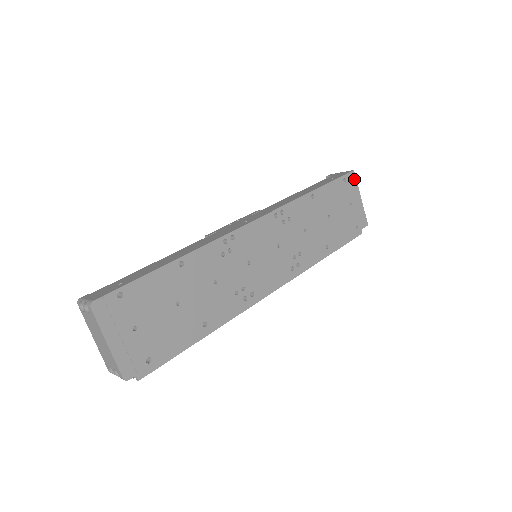
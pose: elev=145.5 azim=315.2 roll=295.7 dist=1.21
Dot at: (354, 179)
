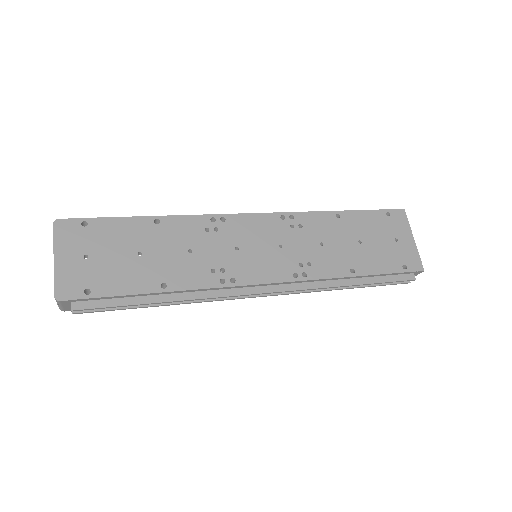
Dot at: (404, 218)
